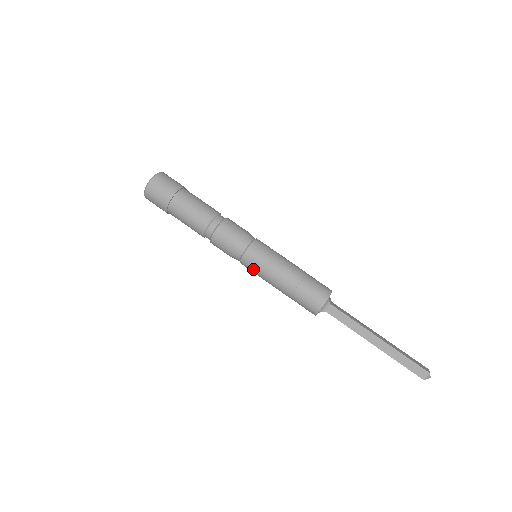
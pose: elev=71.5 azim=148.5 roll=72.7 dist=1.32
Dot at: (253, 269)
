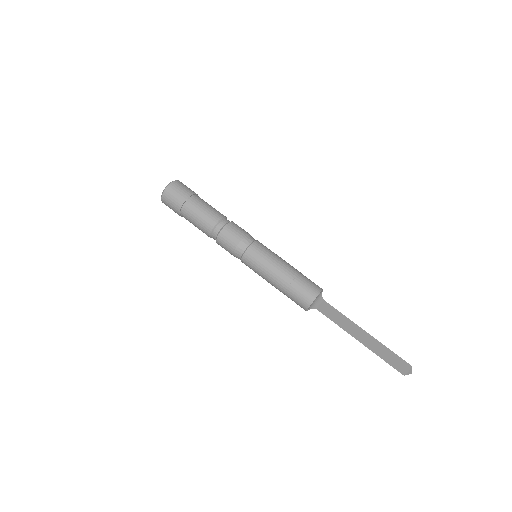
Dot at: occluded
